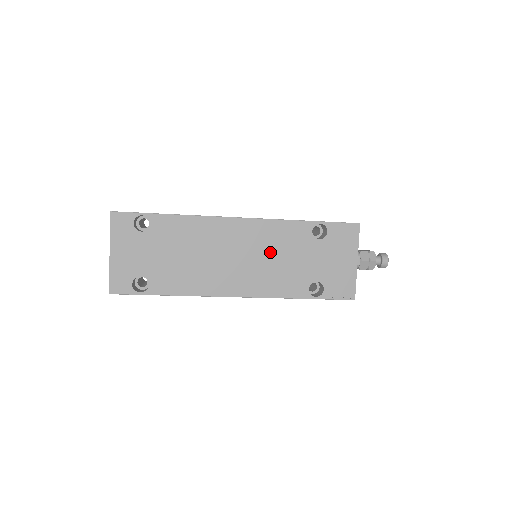
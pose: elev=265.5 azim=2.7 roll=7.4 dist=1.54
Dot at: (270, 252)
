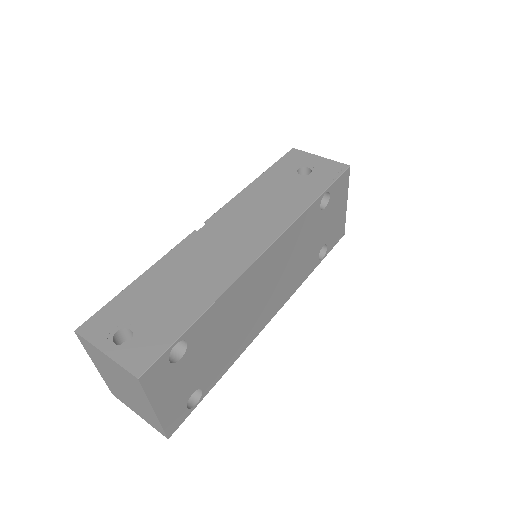
Dot at: (292, 256)
